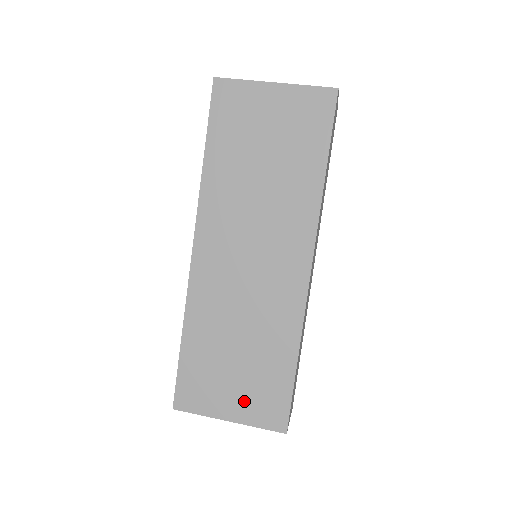
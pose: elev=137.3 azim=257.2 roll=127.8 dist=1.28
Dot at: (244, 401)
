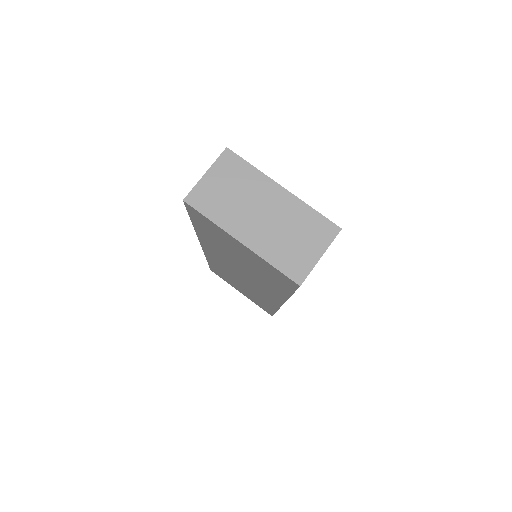
Dot at: (248, 296)
